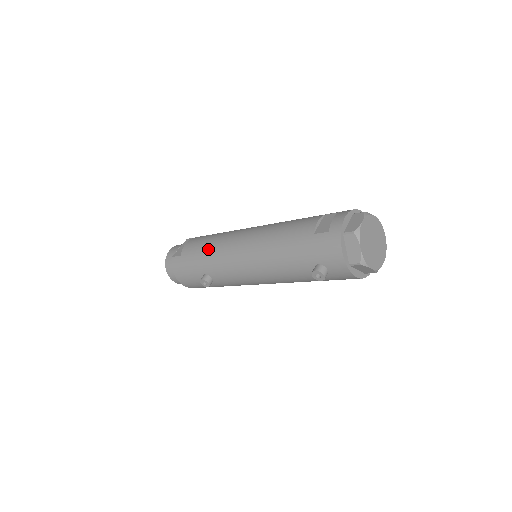
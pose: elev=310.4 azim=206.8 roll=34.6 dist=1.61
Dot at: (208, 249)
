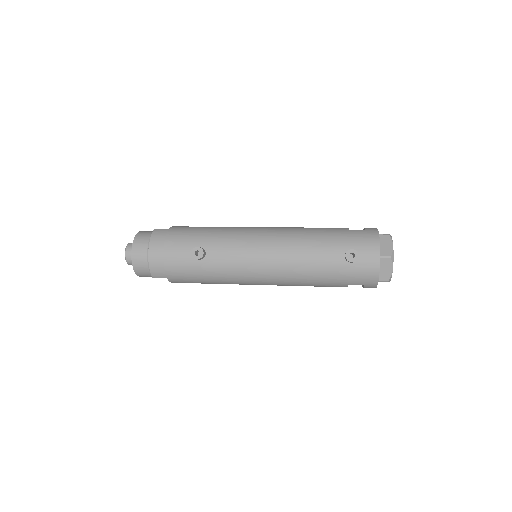
Dot at: (214, 228)
